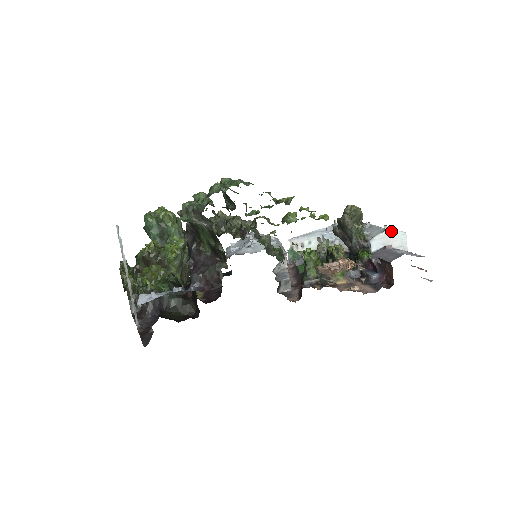
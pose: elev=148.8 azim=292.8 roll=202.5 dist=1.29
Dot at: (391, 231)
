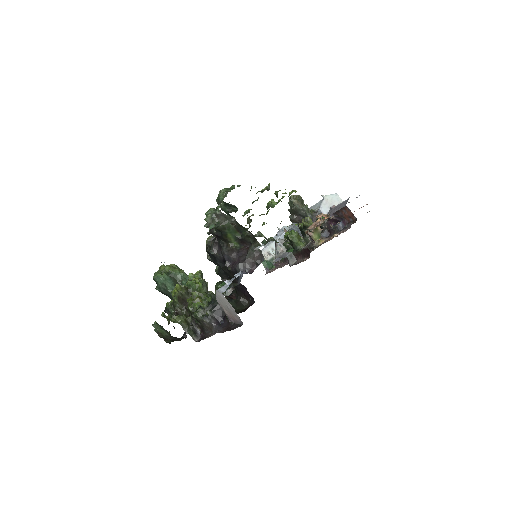
Dot at: (328, 197)
